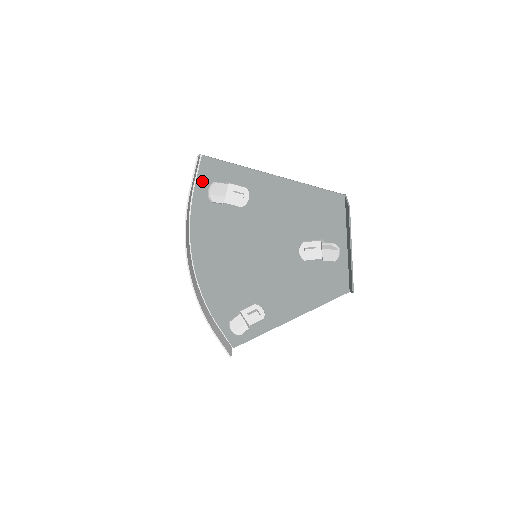
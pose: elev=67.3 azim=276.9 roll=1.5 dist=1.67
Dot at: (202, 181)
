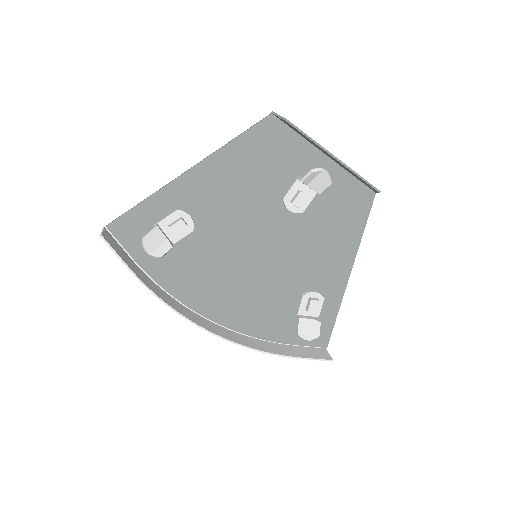
Dot at: (133, 248)
